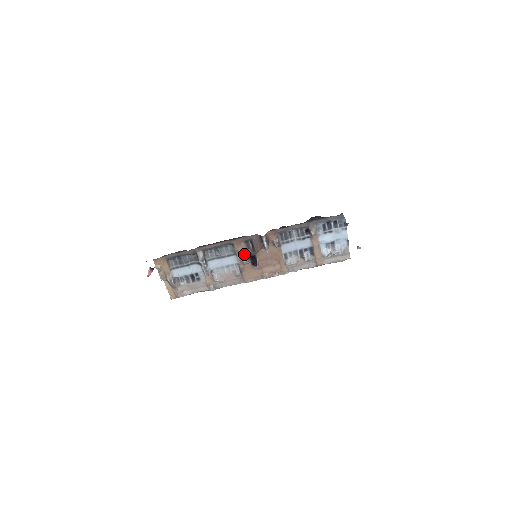
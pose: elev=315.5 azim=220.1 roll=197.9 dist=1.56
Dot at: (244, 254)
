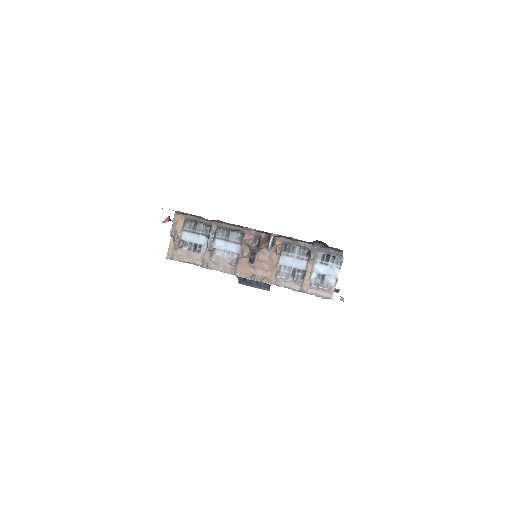
Dot at: (248, 247)
